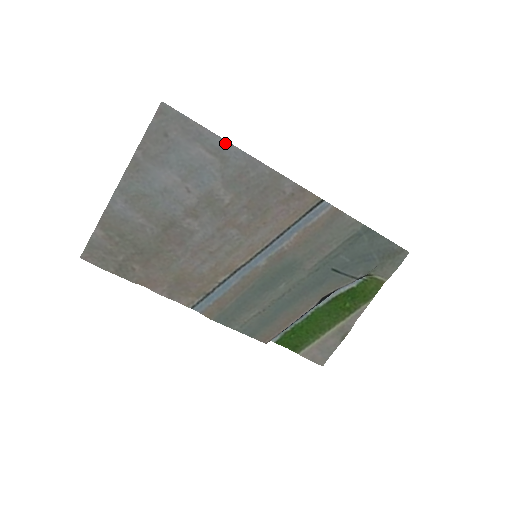
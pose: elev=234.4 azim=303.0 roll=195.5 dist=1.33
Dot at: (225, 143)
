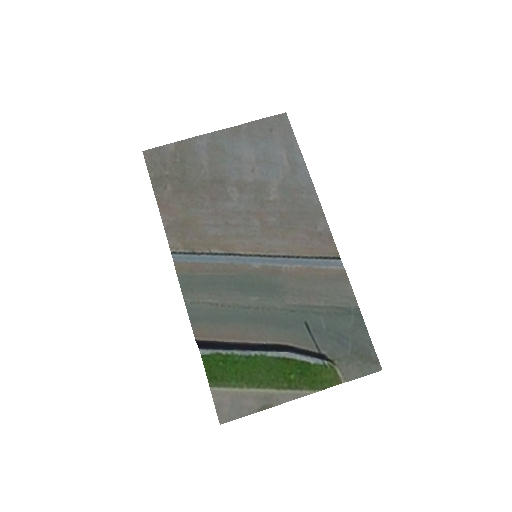
Dot at: (303, 163)
